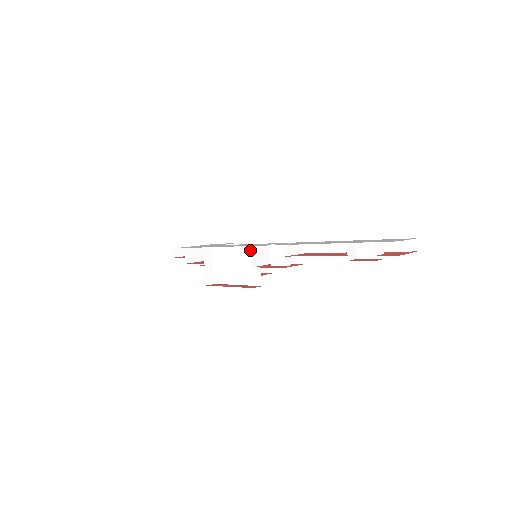
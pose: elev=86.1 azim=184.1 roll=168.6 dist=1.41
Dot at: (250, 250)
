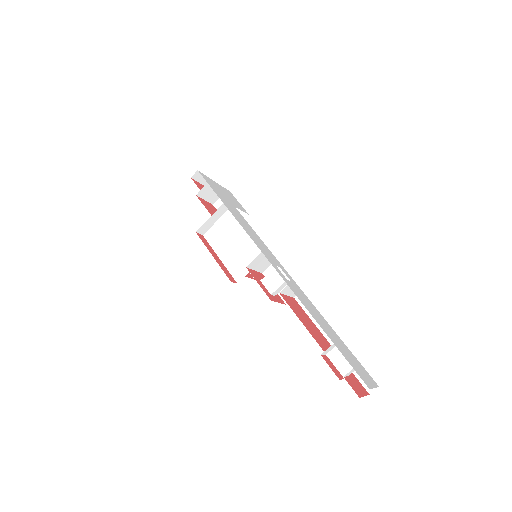
Dot at: (257, 249)
